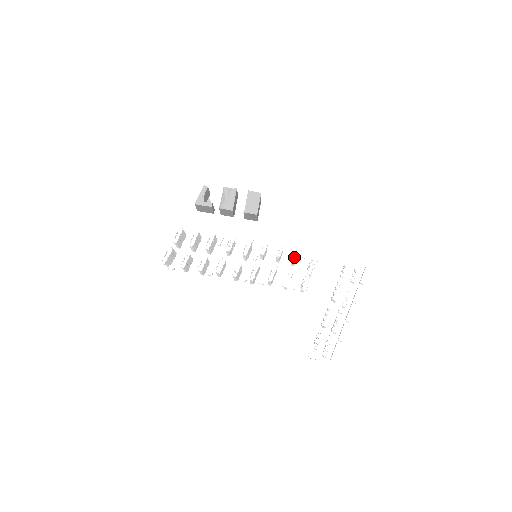
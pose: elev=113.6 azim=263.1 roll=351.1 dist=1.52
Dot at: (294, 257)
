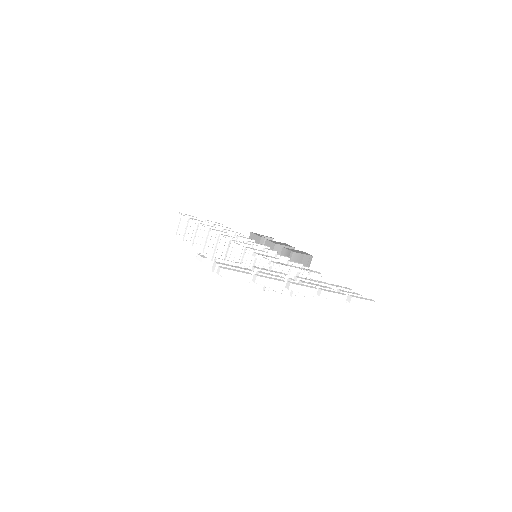
Dot at: (293, 261)
